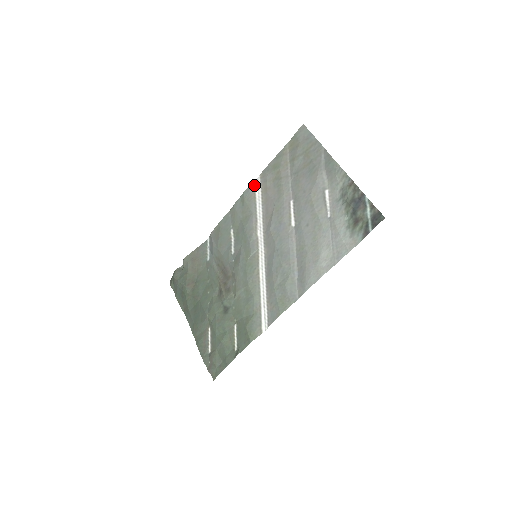
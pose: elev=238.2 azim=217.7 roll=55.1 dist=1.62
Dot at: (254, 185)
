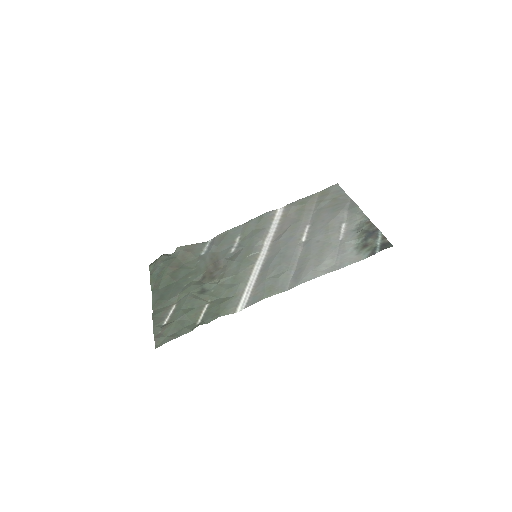
Dot at: (276, 211)
